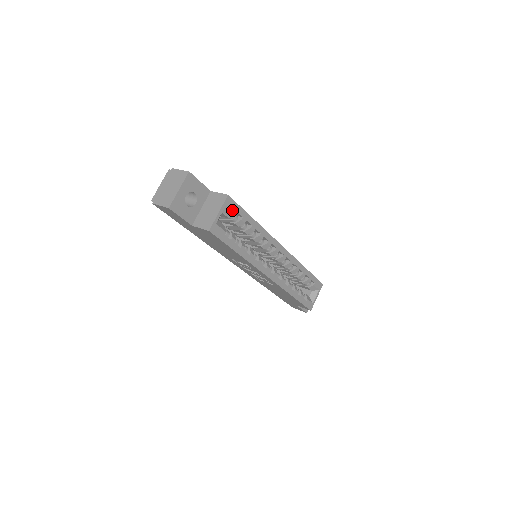
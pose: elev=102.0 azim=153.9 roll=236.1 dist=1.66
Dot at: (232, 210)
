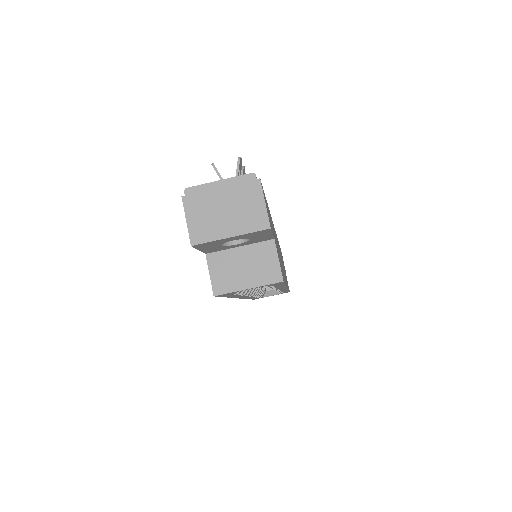
Dot at: (270, 285)
